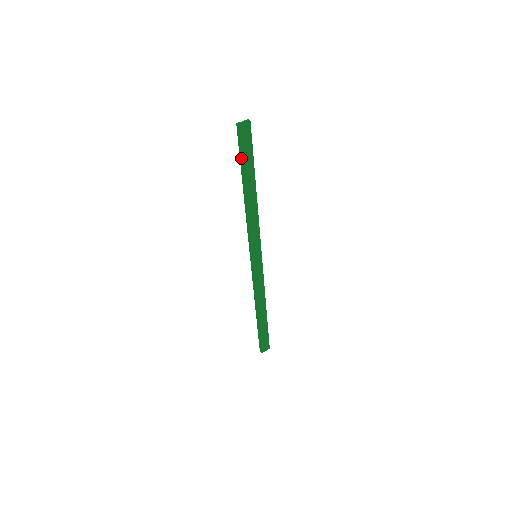
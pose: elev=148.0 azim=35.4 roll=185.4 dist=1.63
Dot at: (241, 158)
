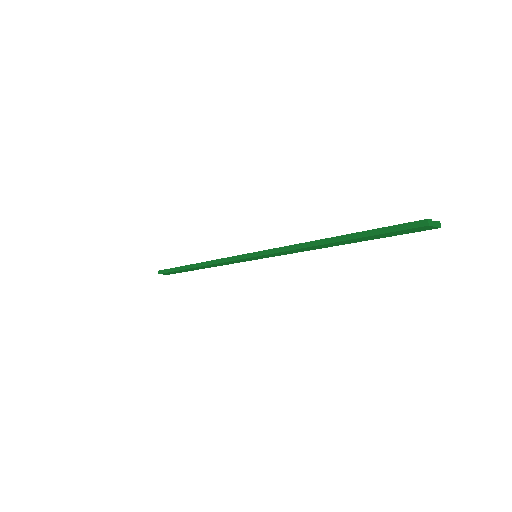
Dot at: (376, 233)
